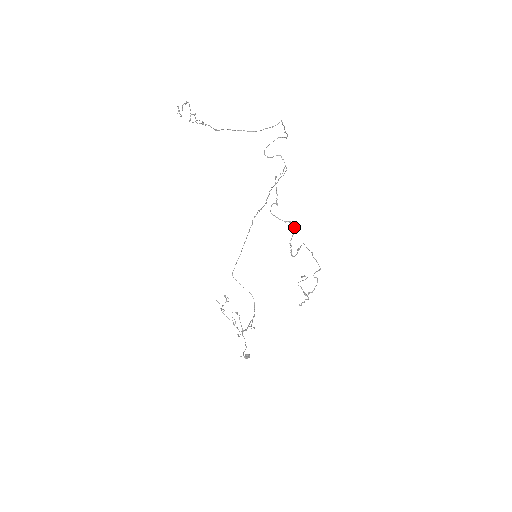
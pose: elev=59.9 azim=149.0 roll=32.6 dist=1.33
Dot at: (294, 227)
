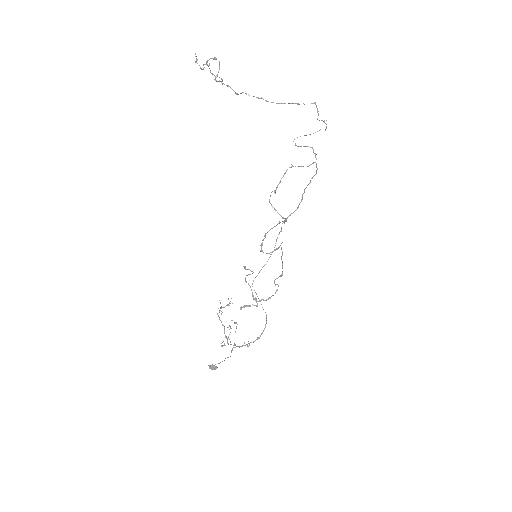
Dot at: occluded
